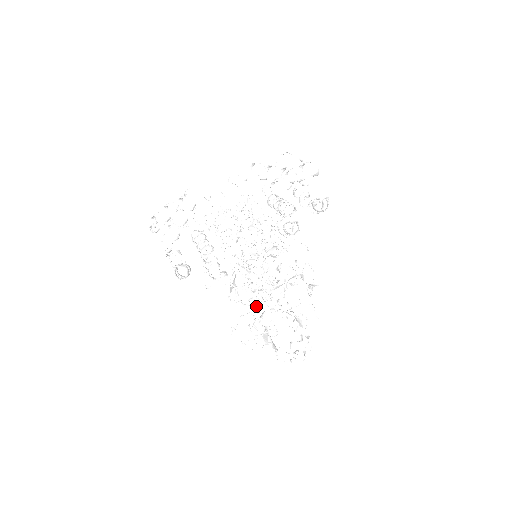
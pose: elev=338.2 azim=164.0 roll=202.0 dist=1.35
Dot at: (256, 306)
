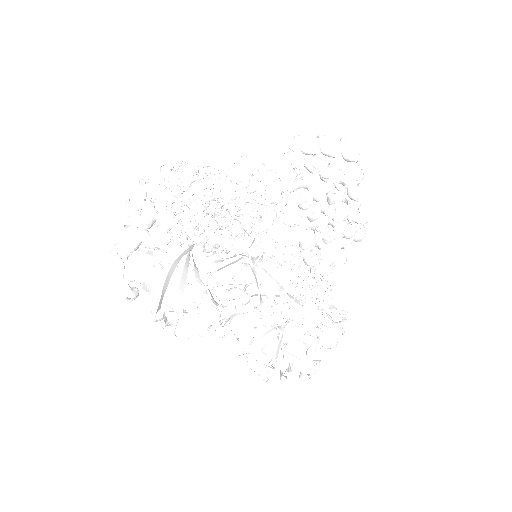
Dot at: occluded
